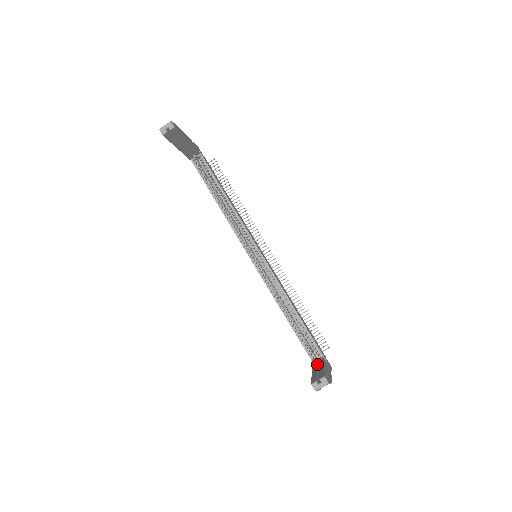
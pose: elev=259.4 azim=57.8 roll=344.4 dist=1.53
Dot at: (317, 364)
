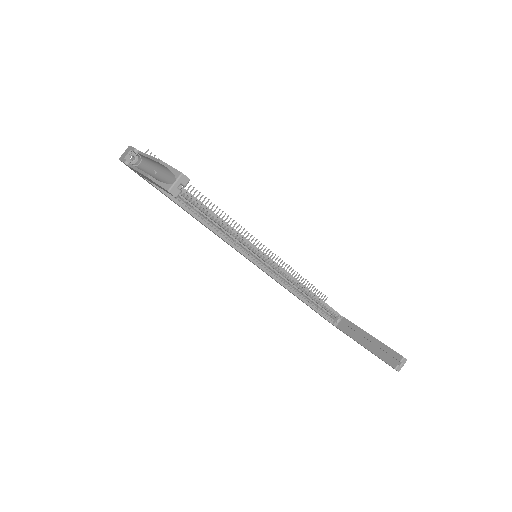
Dot at: (347, 329)
